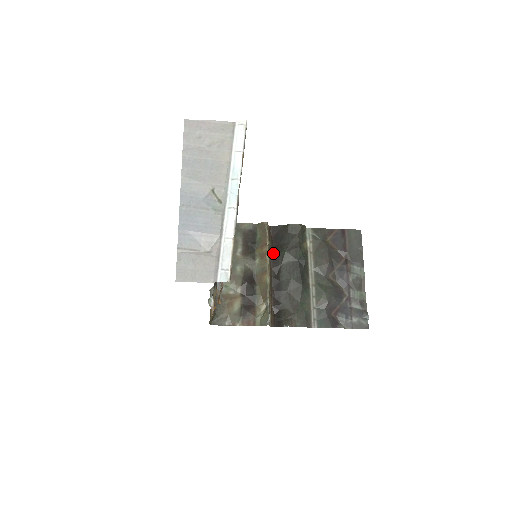
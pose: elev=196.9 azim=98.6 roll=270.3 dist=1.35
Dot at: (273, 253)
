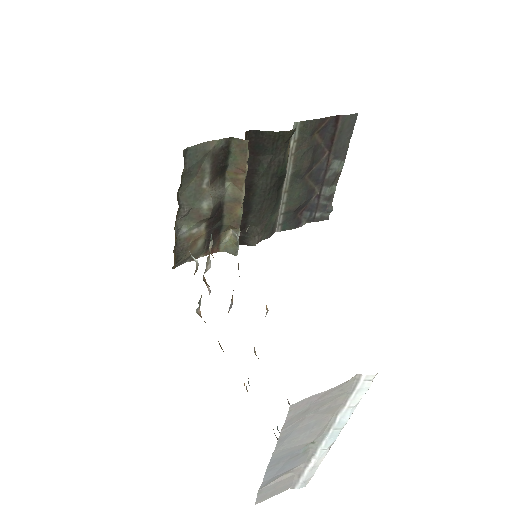
Dot at: occluded
